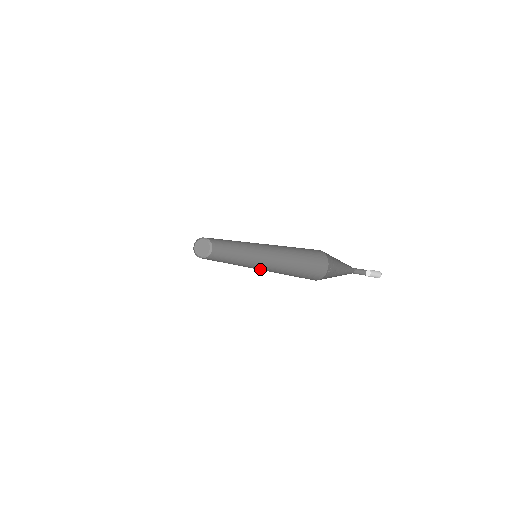
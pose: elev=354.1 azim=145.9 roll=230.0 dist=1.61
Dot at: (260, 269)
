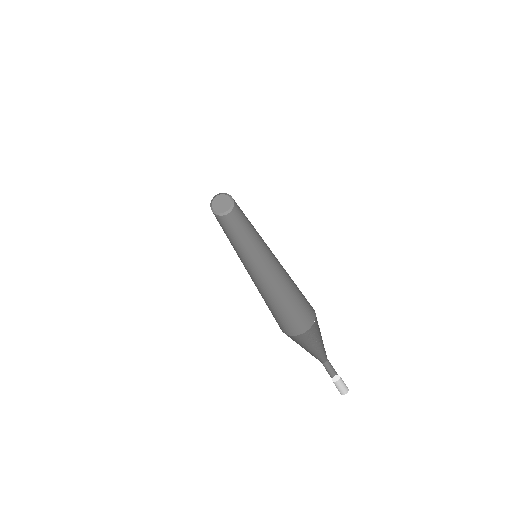
Dot at: (270, 266)
